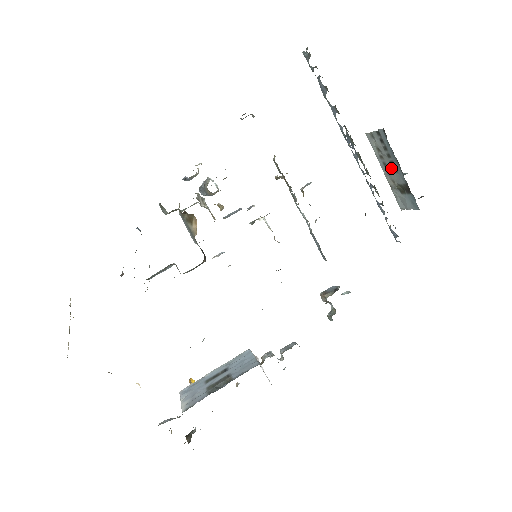
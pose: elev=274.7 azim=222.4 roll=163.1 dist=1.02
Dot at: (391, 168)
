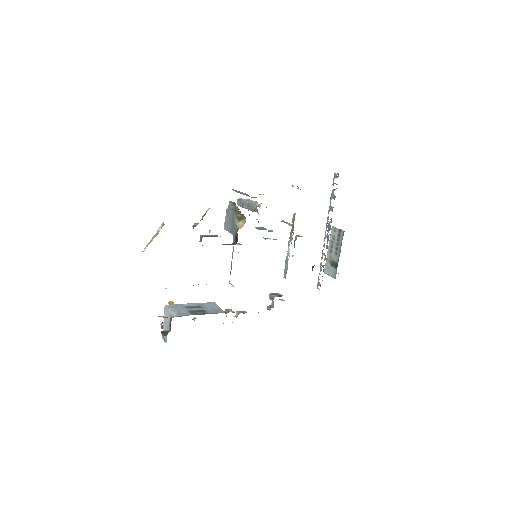
Dot at: (334, 251)
